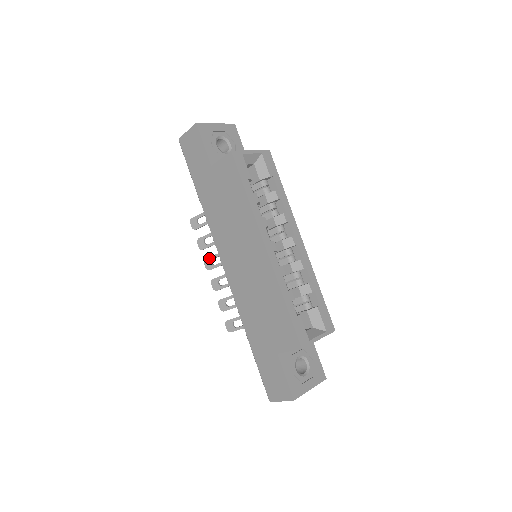
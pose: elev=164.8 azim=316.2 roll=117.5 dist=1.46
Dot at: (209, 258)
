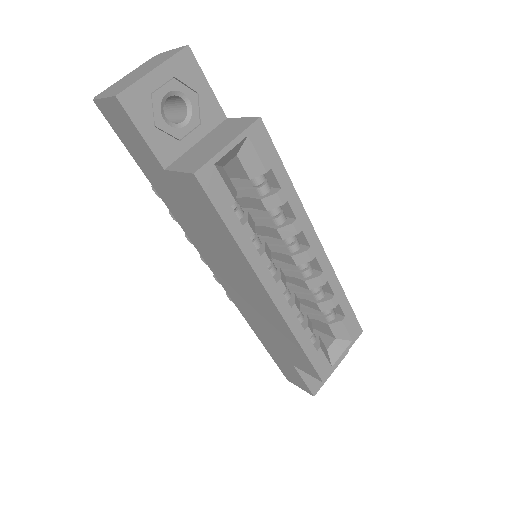
Dot at: occluded
